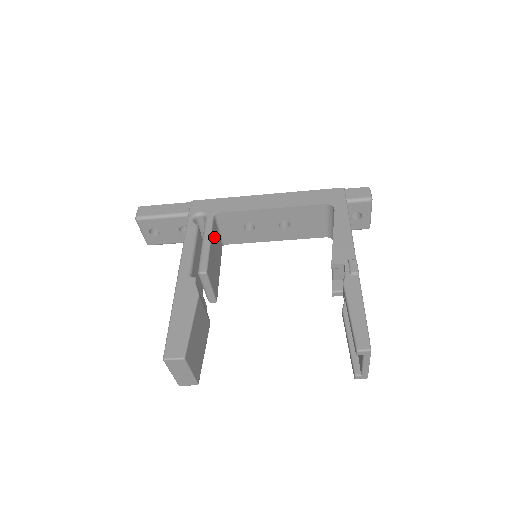
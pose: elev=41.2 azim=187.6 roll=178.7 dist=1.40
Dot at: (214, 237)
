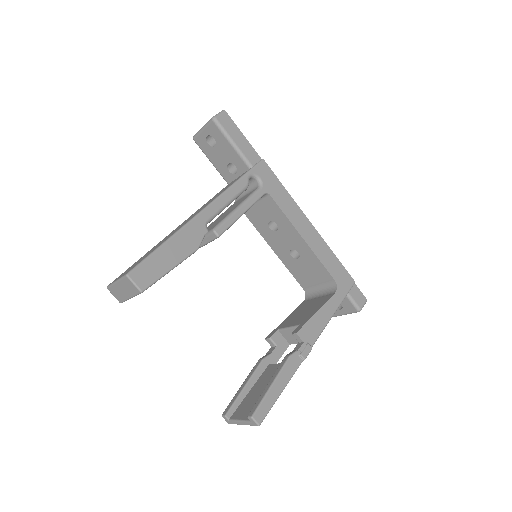
Dot at: occluded
